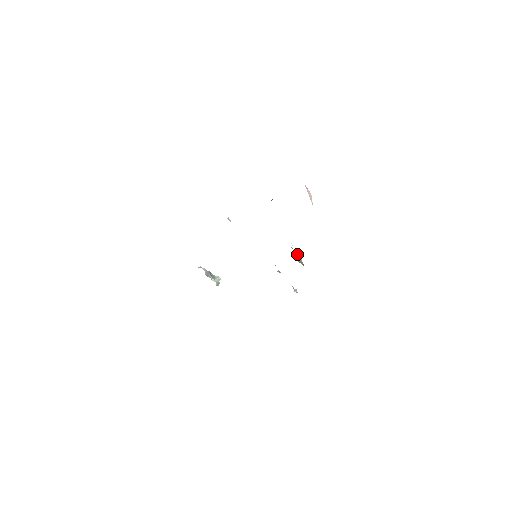
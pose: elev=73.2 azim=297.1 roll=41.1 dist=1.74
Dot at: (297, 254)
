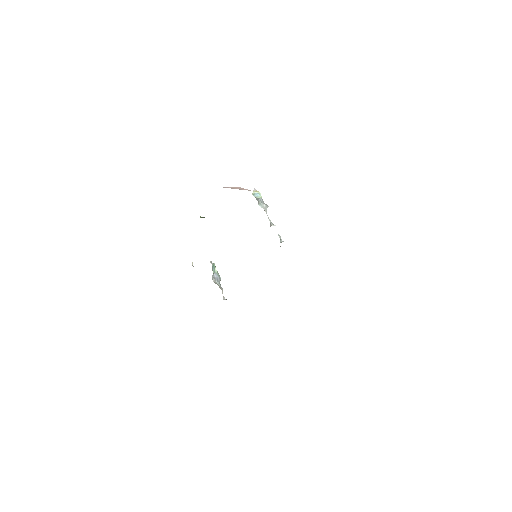
Dot at: (266, 210)
